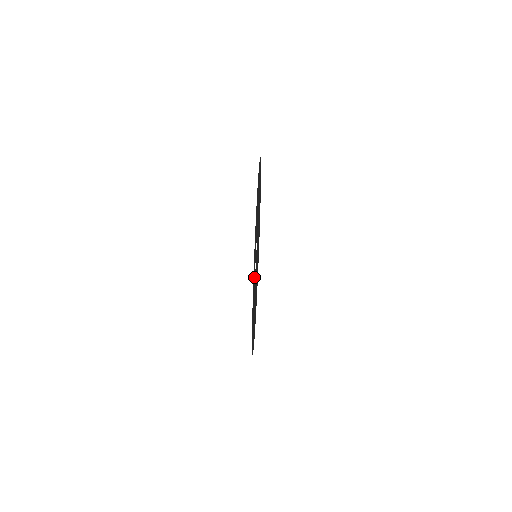
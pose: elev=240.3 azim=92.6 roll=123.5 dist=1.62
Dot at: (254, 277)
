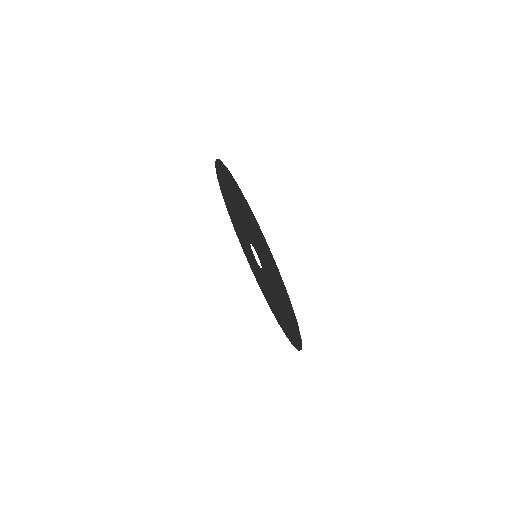
Dot at: (262, 279)
